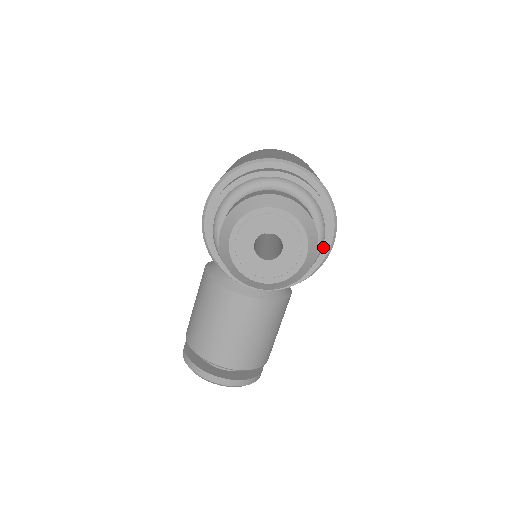
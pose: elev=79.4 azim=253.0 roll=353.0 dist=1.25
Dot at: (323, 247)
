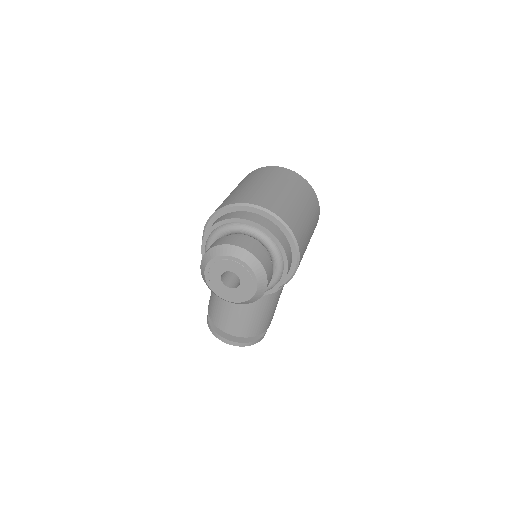
Dot at: (283, 273)
